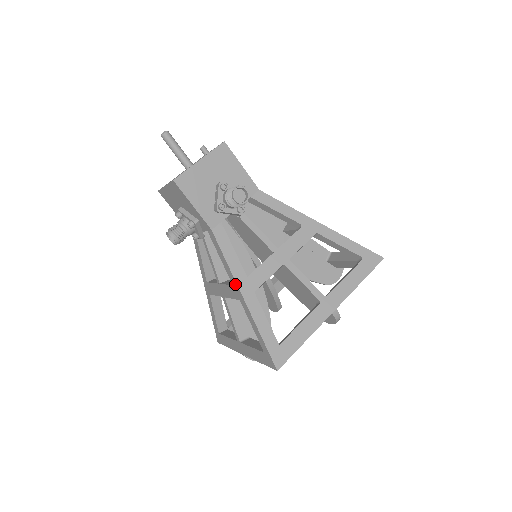
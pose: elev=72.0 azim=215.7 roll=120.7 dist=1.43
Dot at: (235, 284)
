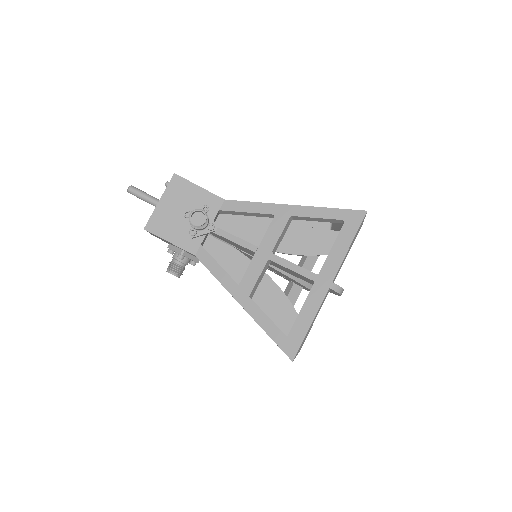
Dot at: occluded
